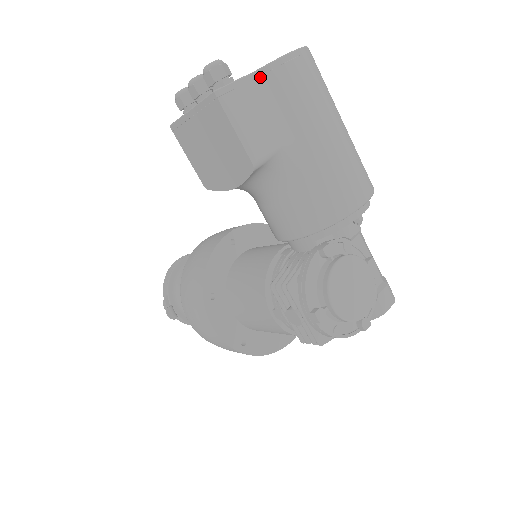
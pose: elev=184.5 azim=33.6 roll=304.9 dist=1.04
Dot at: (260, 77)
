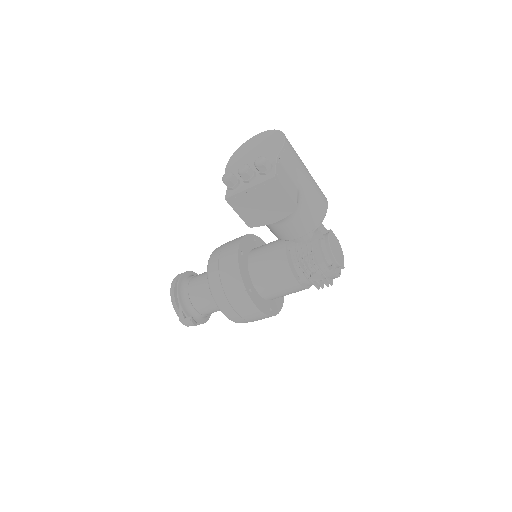
Dot at: (280, 158)
